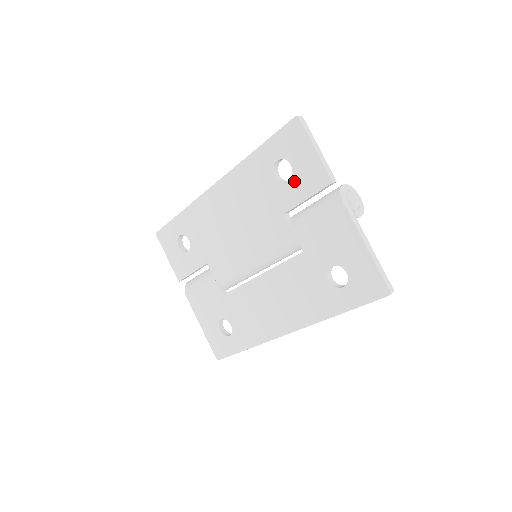
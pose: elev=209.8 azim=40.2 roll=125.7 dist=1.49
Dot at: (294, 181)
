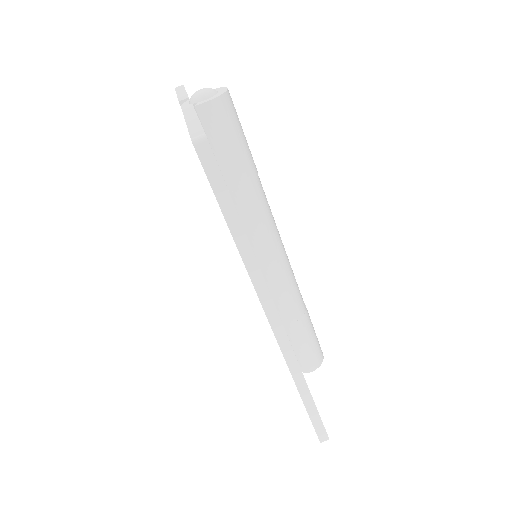
Dot at: occluded
